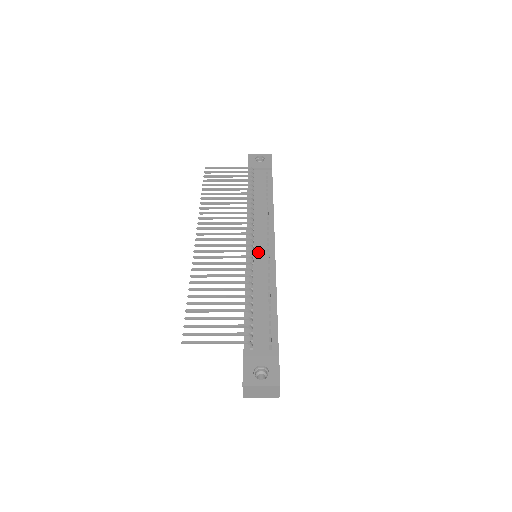
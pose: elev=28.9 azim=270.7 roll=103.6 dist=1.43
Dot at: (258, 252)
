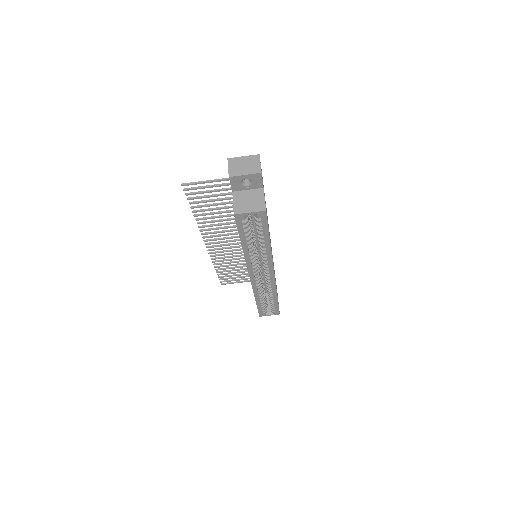
Dot at: occluded
